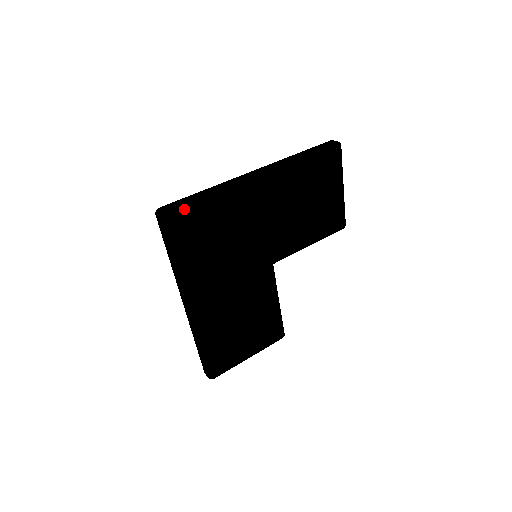
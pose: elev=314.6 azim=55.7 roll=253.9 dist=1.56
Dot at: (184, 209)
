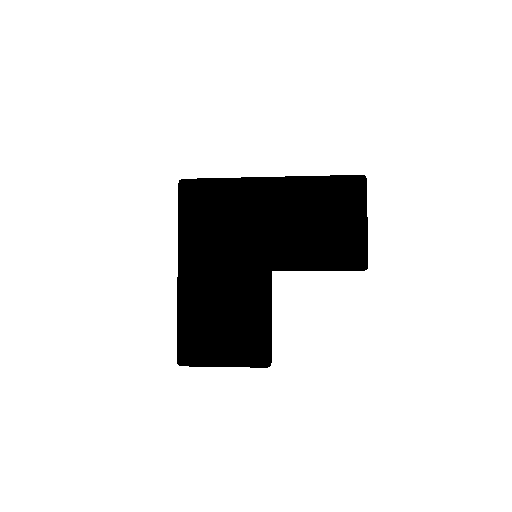
Dot at: (197, 181)
